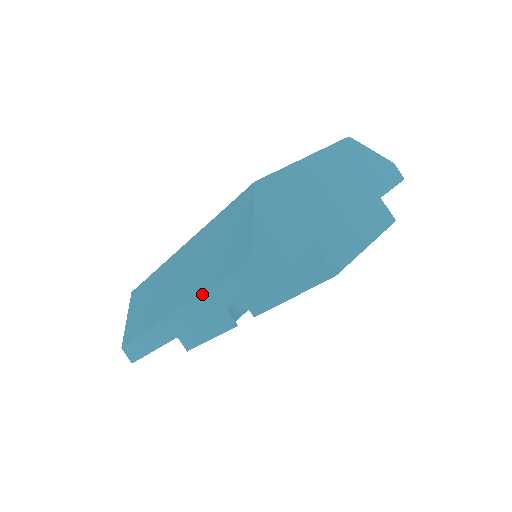
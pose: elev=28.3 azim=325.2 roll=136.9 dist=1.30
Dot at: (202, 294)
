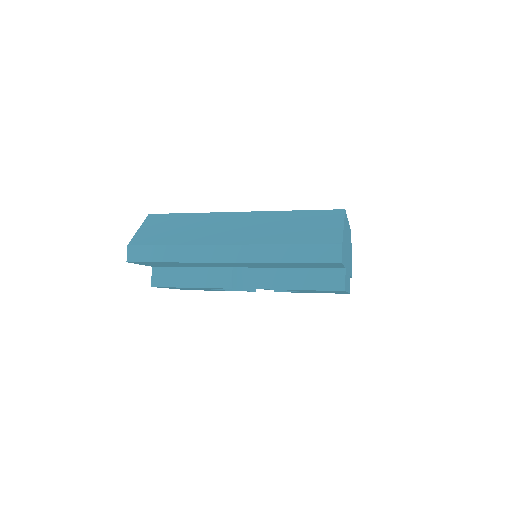
Dot at: (276, 245)
